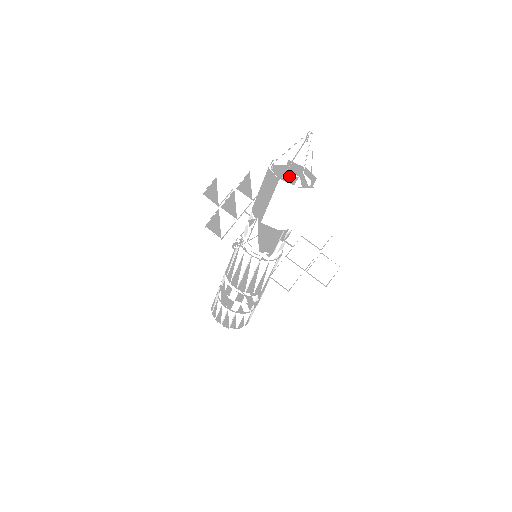
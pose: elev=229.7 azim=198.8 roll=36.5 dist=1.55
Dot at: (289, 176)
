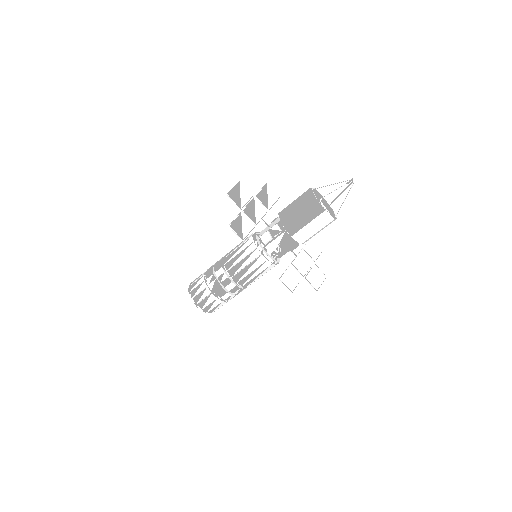
Dot at: occluded
